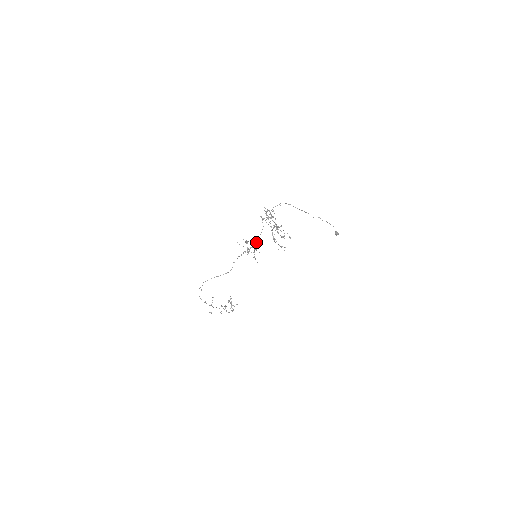
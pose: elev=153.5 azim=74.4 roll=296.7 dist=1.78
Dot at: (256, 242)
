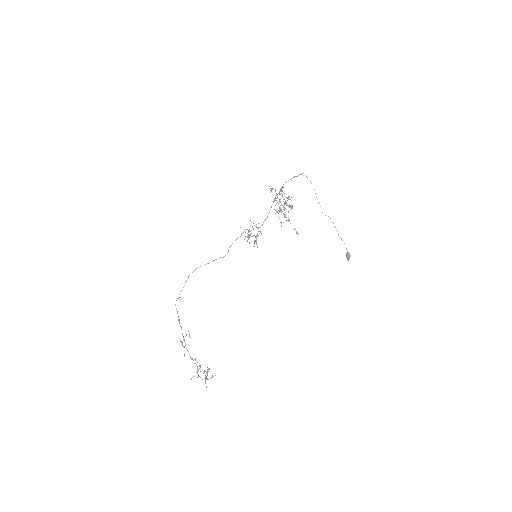
Dot at: (260, 227)
